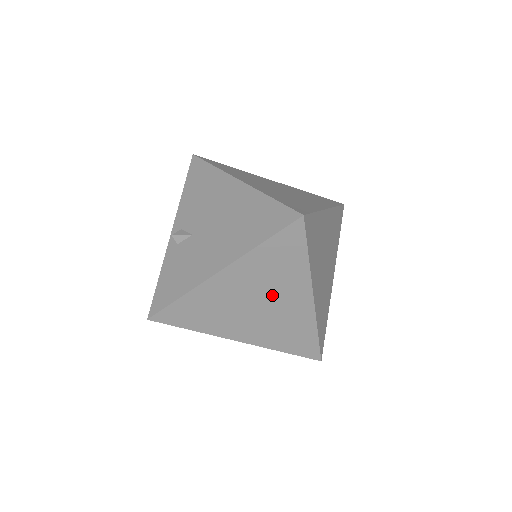
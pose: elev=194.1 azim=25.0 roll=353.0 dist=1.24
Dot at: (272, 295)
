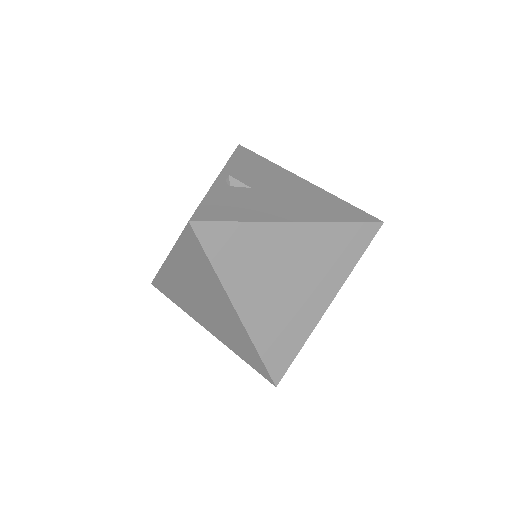
Dot at: (308, 279)
